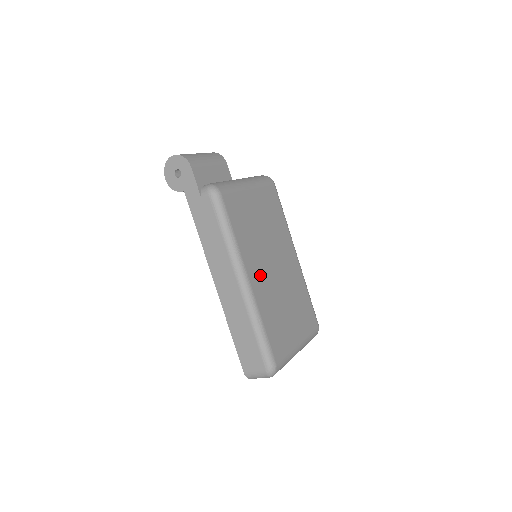
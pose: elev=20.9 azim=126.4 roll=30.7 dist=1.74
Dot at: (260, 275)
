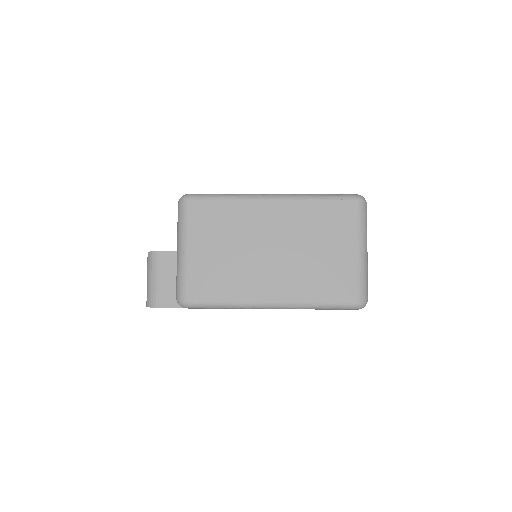
Dot at: (272, 281)
